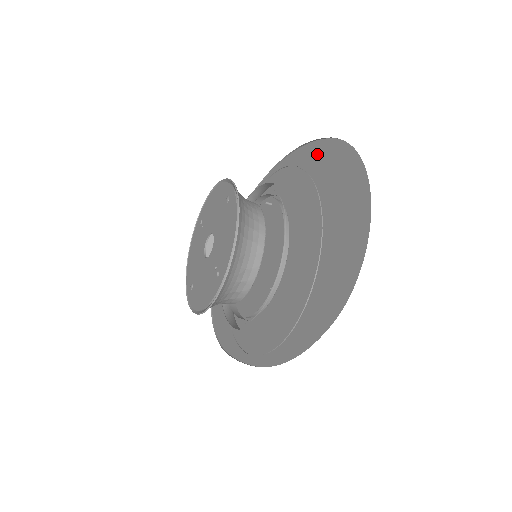
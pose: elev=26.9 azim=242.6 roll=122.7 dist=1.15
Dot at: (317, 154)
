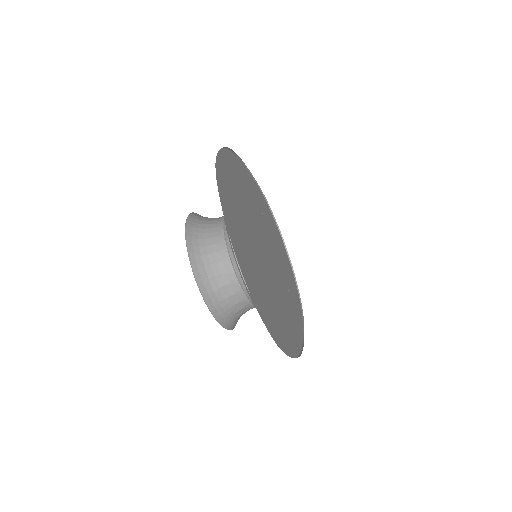
Dot at: (226, 166)
